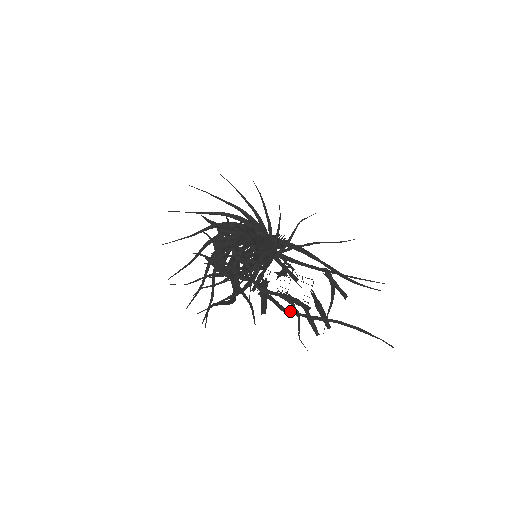
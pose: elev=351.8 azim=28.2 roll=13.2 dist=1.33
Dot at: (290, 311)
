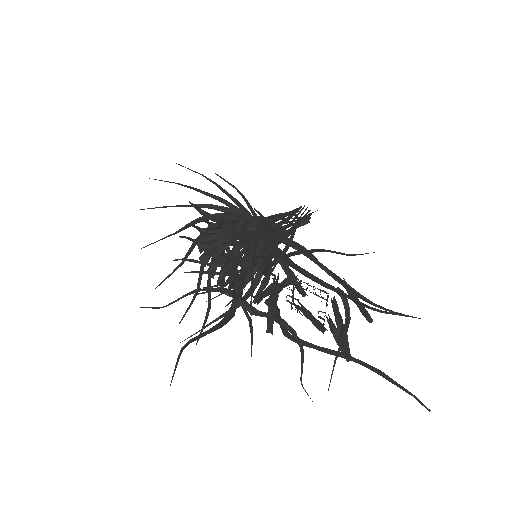
Dot at: (295, 339)
